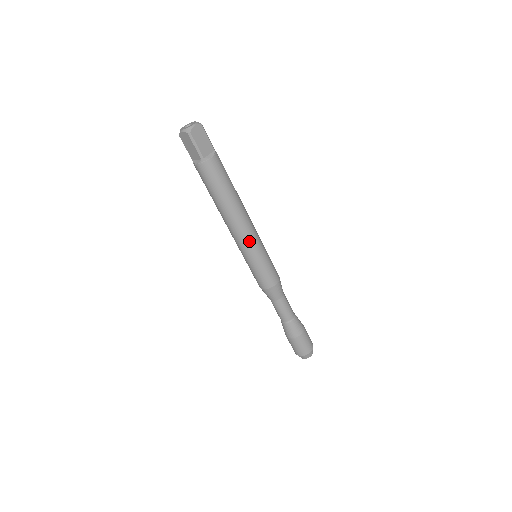
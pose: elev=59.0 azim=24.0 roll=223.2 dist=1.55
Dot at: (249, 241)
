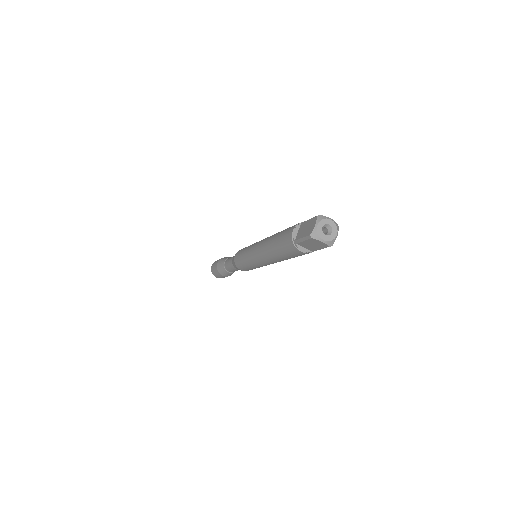
Dot at: occluded
